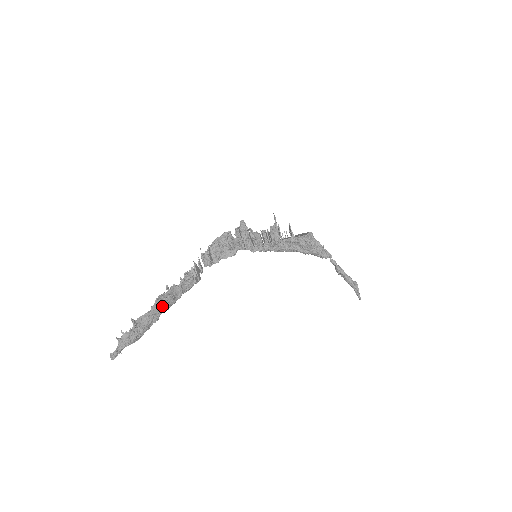
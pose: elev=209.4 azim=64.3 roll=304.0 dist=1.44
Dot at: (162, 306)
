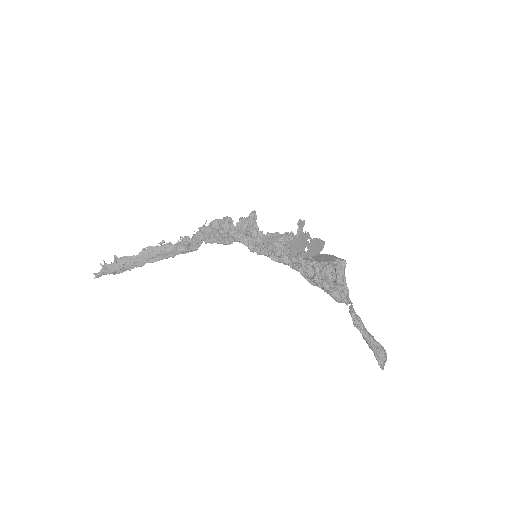
Dot at: (147, 257)
